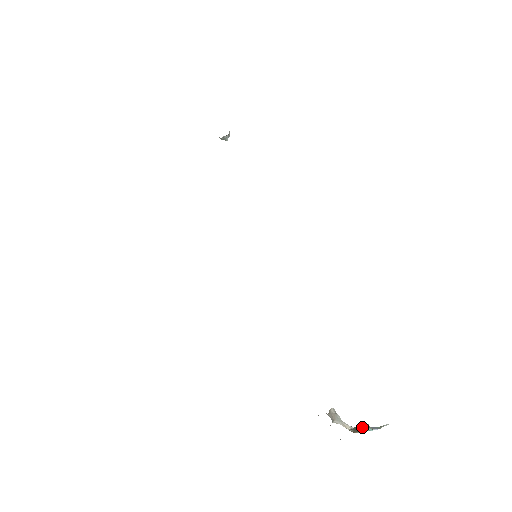
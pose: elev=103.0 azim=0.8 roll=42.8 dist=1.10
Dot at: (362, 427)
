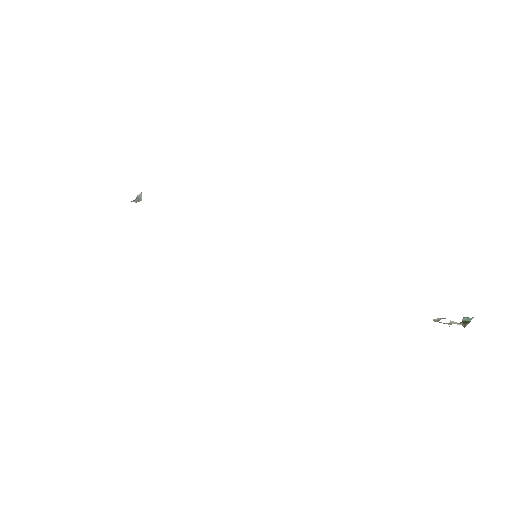
Dot at: (465, 320)
